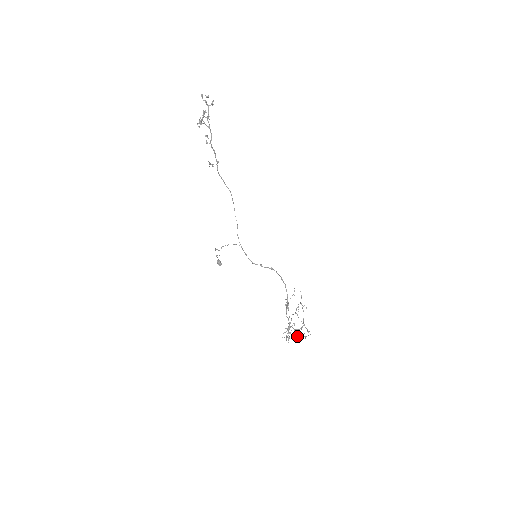
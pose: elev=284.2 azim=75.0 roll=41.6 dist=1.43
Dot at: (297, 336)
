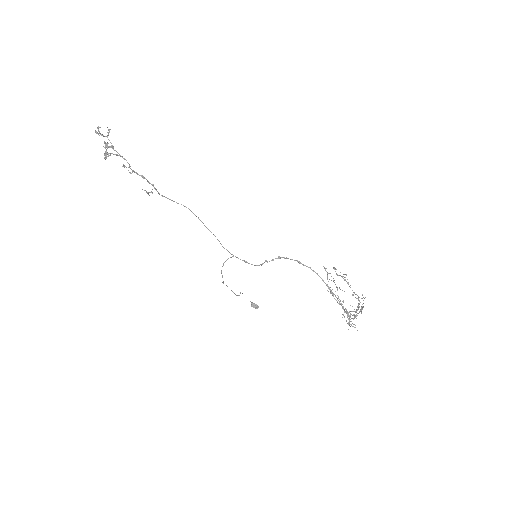
Dot at: (353, 311)
